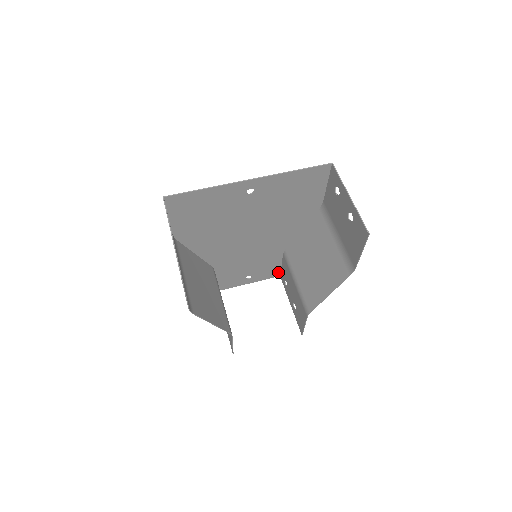
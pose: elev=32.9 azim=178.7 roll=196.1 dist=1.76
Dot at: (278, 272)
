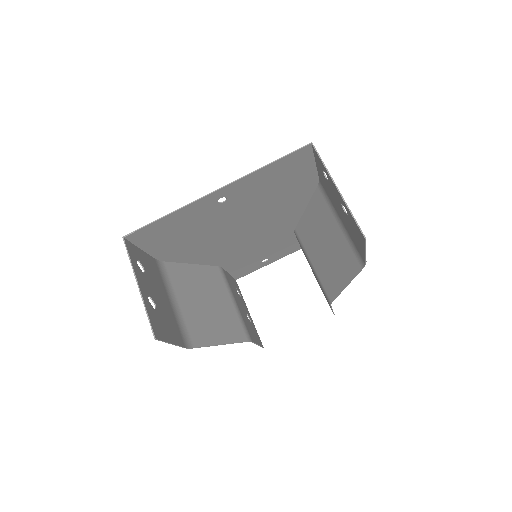
Dot at: (297, 247)
